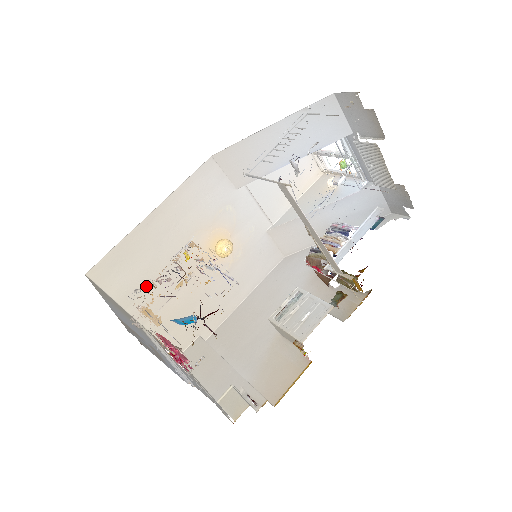
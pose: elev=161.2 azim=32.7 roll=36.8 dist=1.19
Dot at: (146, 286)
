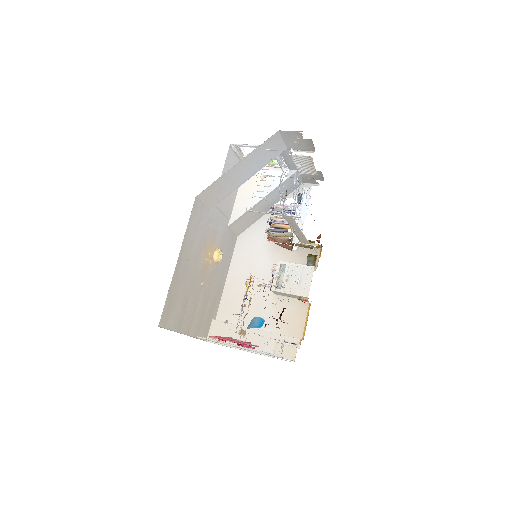
Dot at: (185, 309)
